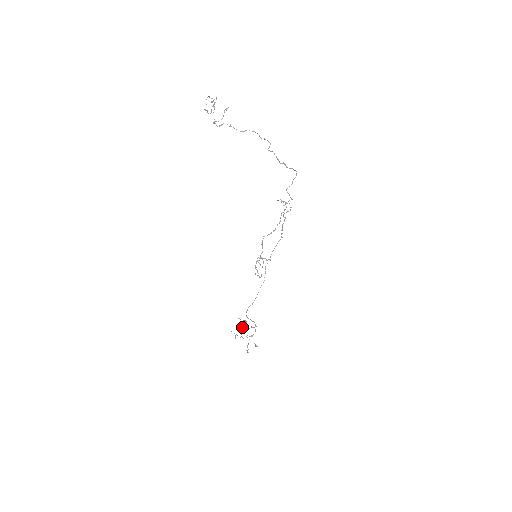
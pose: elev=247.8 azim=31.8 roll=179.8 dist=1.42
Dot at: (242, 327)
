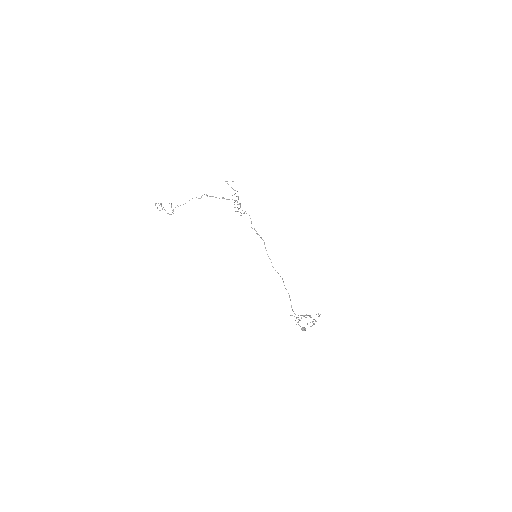
Dot at: occluded
